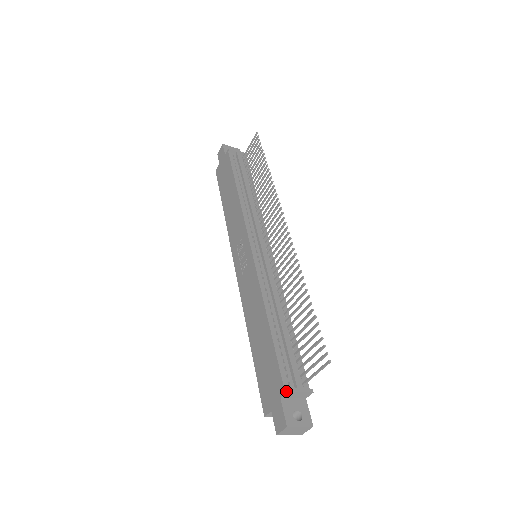
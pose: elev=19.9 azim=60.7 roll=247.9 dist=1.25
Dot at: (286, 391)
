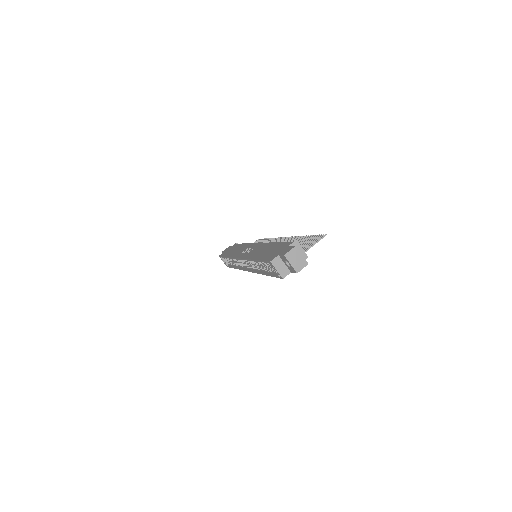
Dot at: (295, 240)
